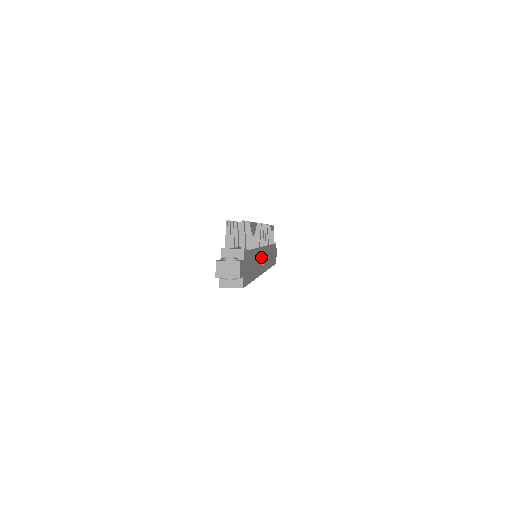
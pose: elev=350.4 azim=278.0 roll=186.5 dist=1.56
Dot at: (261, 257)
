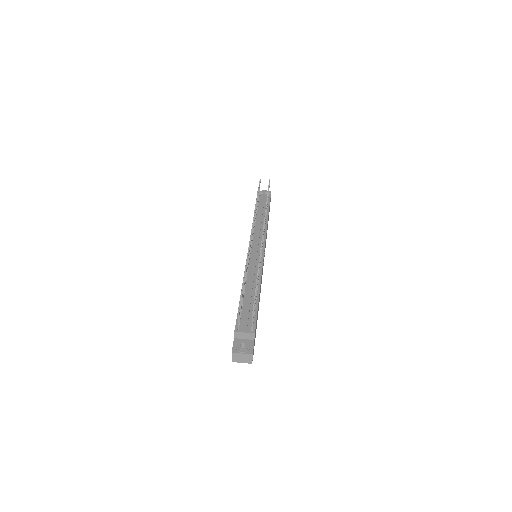
Dot at: occluded
